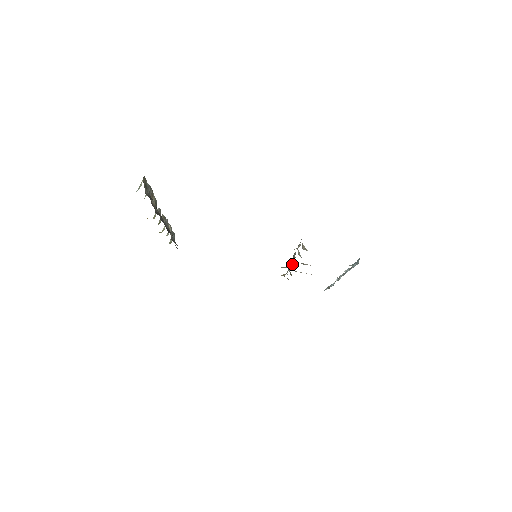
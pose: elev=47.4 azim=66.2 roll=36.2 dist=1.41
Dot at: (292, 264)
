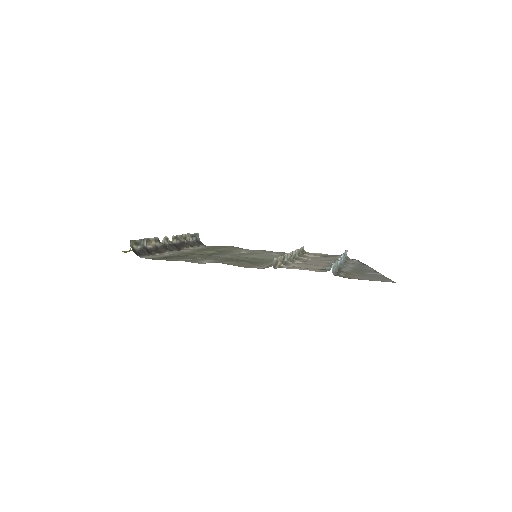
Dot at: (294, 252)
